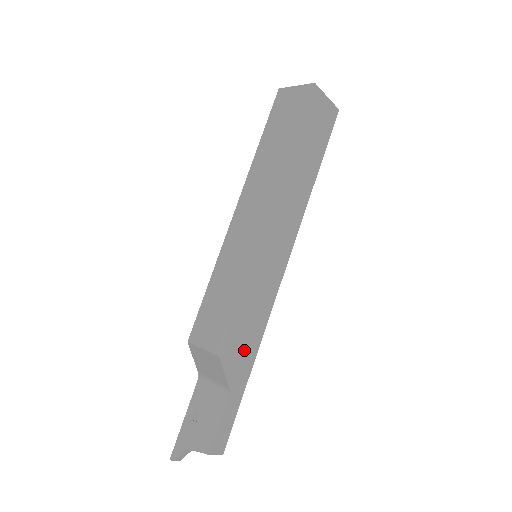
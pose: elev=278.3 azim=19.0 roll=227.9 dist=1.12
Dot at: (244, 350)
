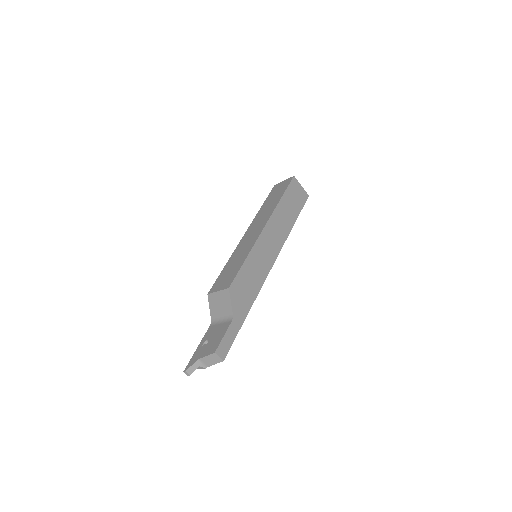
Dot at: (245, 296)
